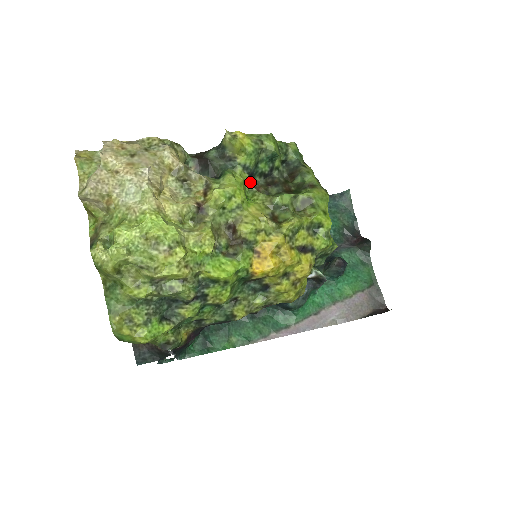
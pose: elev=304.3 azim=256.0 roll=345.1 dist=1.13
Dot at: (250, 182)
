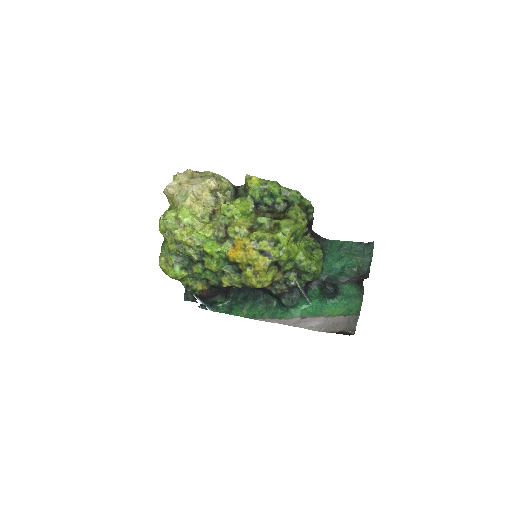
Dot at: (253, 207)
